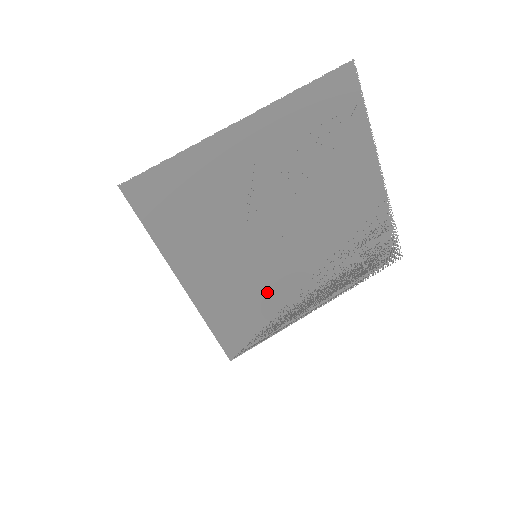
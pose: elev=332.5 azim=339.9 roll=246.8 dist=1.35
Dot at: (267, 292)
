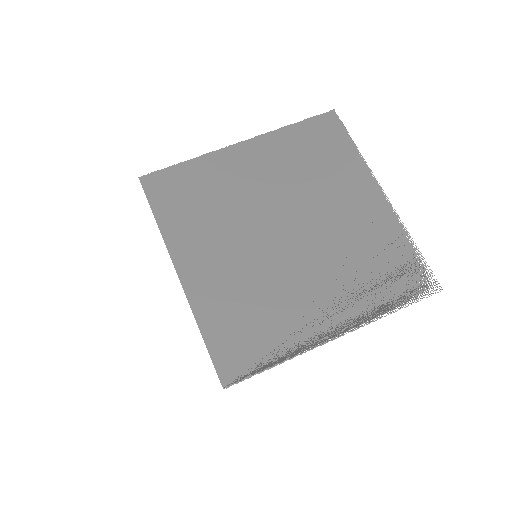
Dot at: (270, 301)
